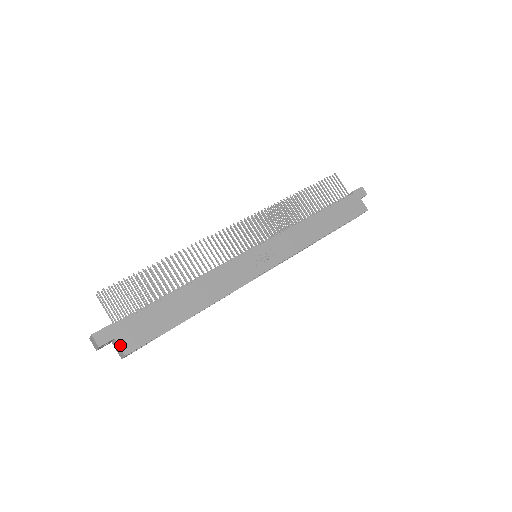
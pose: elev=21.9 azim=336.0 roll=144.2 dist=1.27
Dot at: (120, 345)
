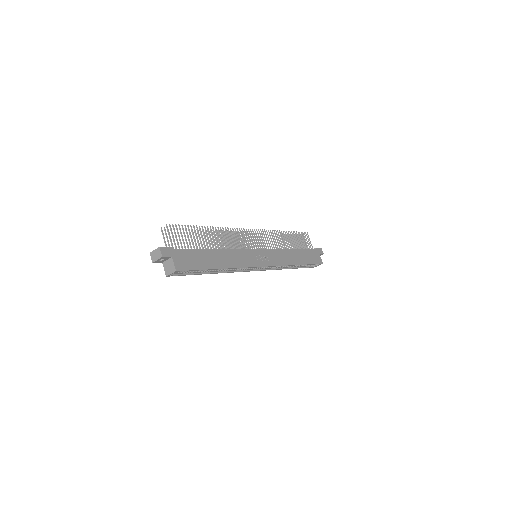
Dot at: (174, 263)
